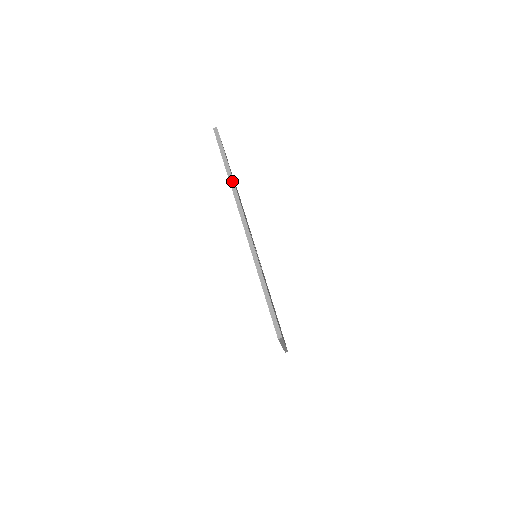
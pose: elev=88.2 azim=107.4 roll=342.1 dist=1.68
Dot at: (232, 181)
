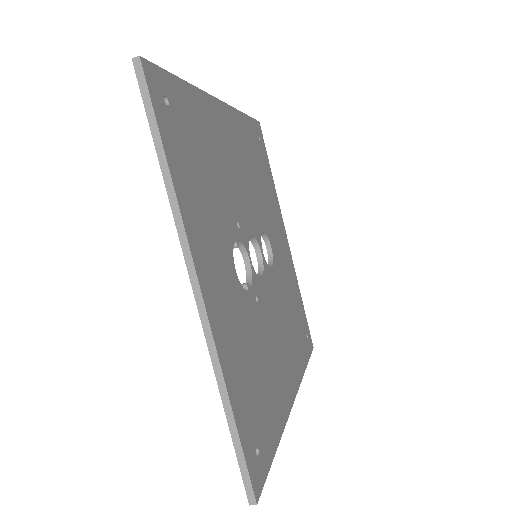
Dot at: (172, 193)
